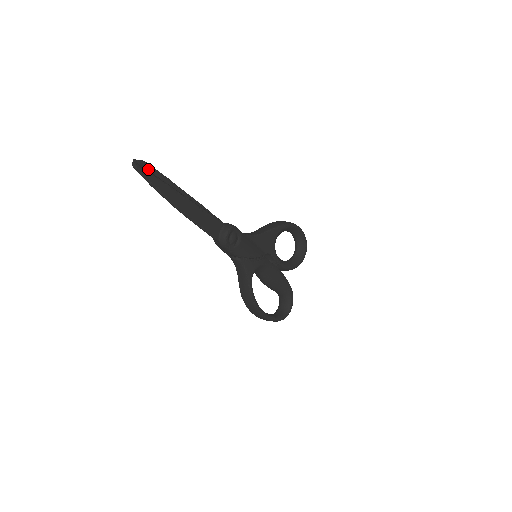
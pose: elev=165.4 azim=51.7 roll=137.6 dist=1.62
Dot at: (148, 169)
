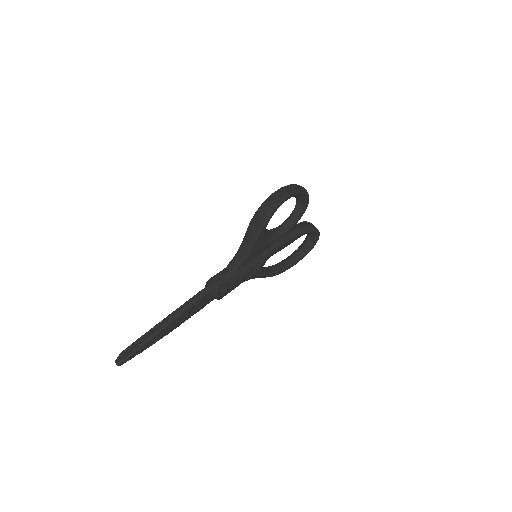
Dot at: (128, 353)
